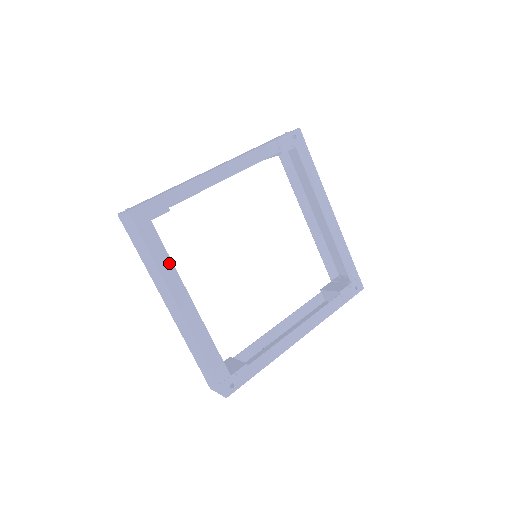
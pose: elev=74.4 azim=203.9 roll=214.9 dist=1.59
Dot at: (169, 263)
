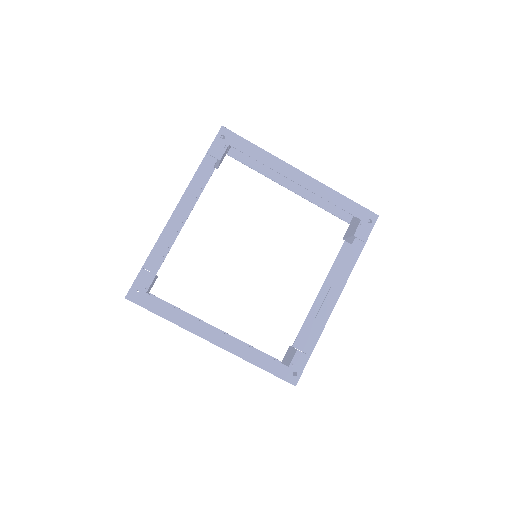
Dot at: (181, 314)
